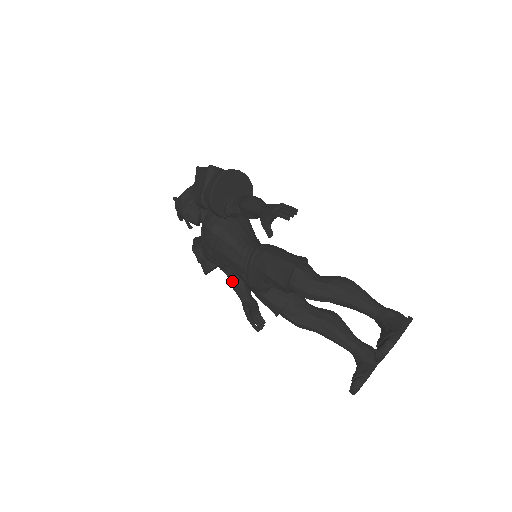
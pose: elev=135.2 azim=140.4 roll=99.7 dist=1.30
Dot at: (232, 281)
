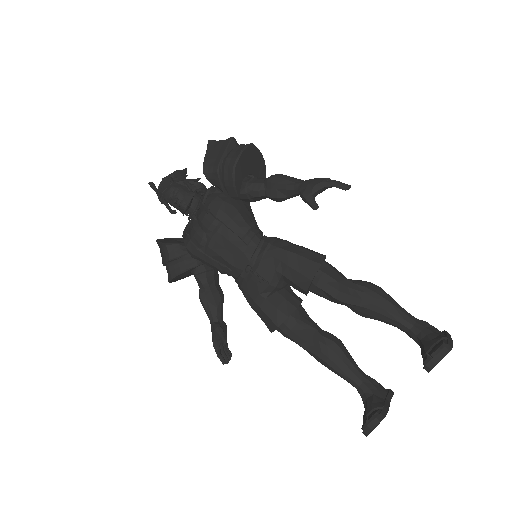
Dot at: (205, 292)
